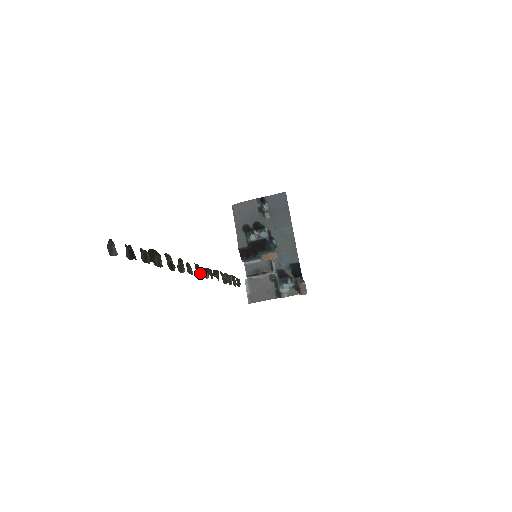
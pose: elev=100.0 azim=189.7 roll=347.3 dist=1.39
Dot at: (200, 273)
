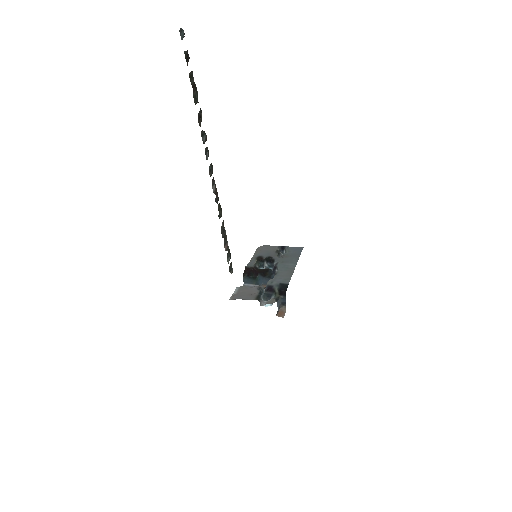
Dot at: (211, 174)
